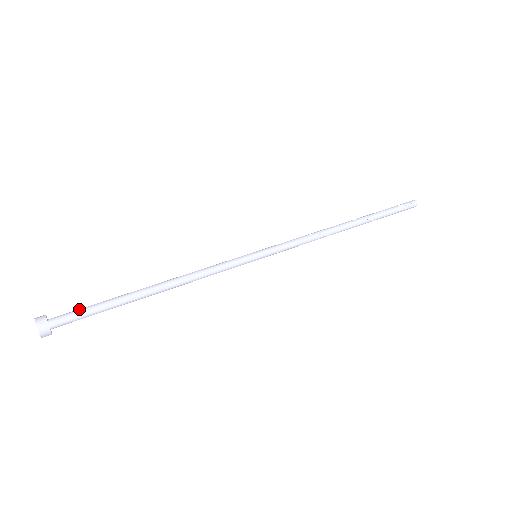
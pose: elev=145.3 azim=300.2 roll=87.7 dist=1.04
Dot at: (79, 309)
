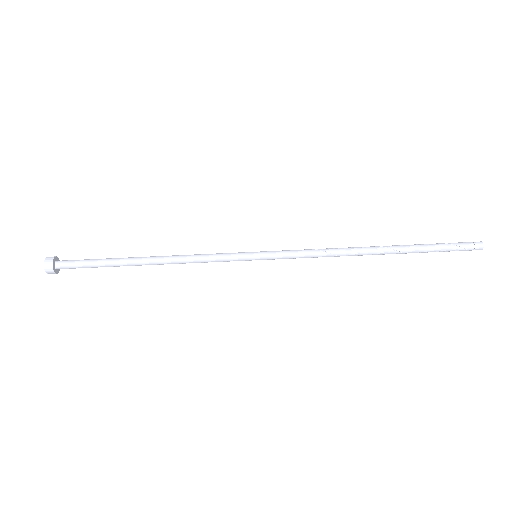
Dot at: (80, 261)
